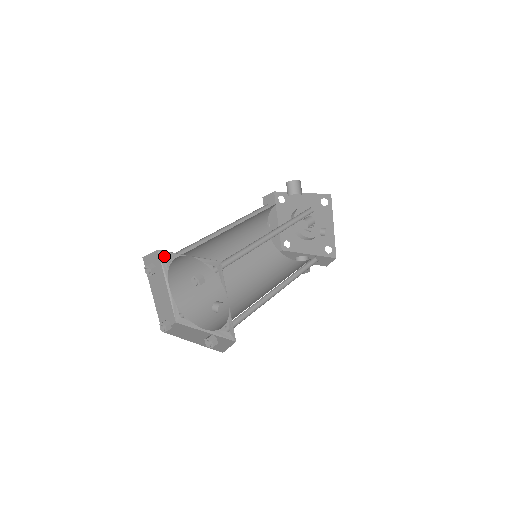
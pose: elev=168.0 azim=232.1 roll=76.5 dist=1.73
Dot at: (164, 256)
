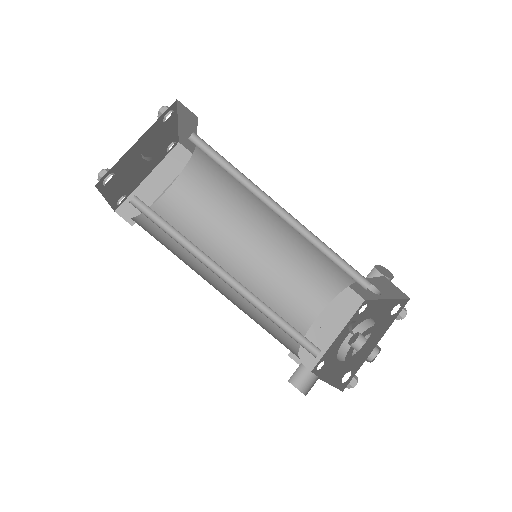
Dot at: occluded
